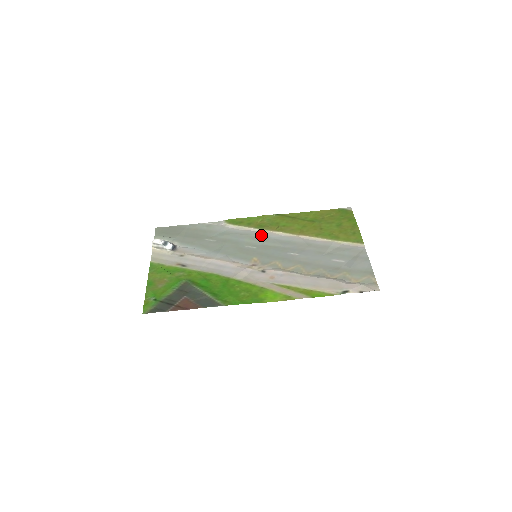
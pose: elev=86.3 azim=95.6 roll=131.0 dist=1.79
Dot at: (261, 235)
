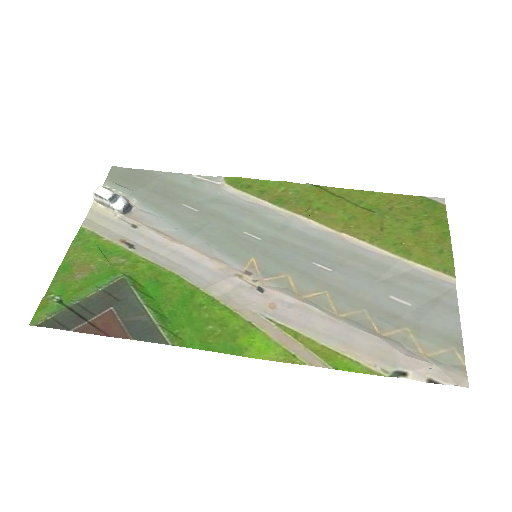
Dot at: (276, 217)
